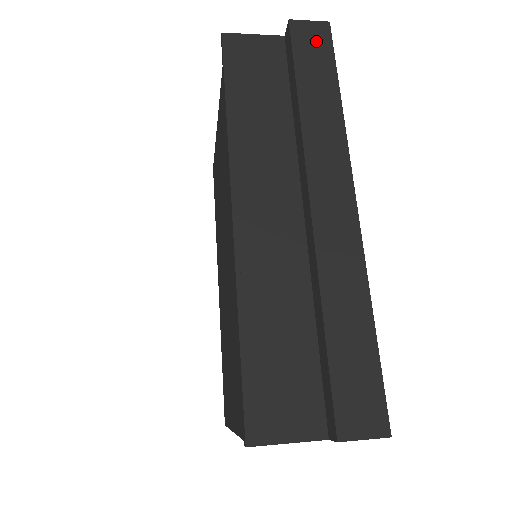
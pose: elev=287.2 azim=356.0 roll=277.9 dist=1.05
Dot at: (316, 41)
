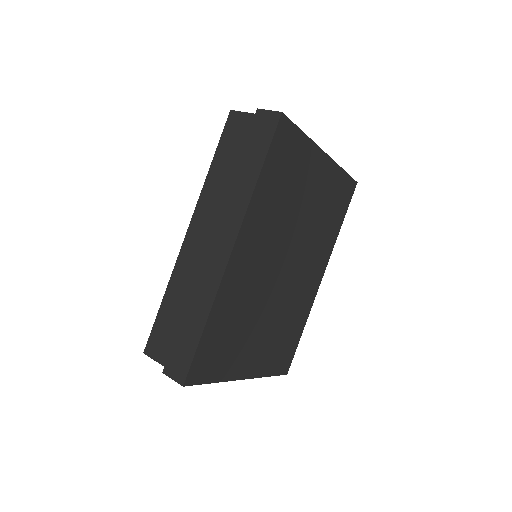
Dot at: (265, 128)
